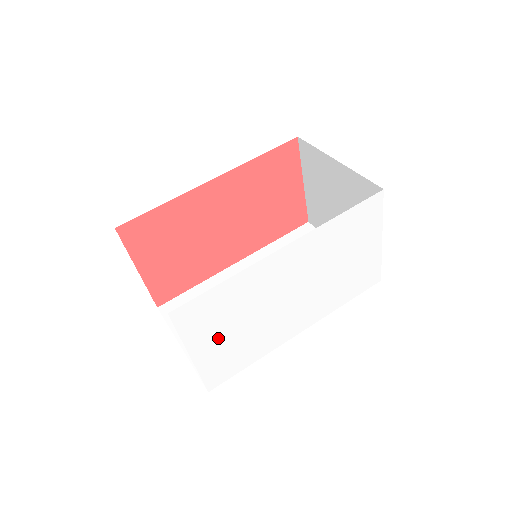
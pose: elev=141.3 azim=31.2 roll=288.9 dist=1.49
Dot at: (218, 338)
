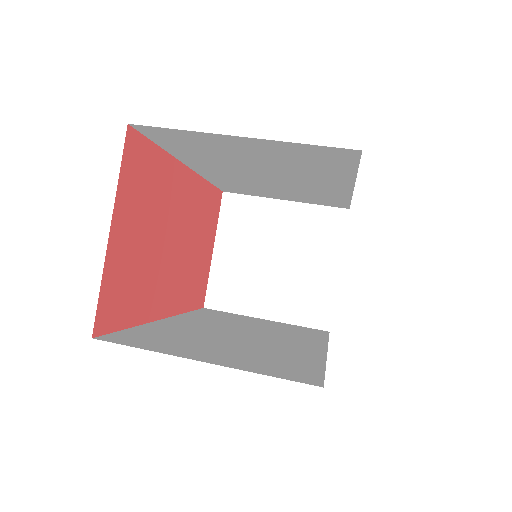
Dot at: occluded
